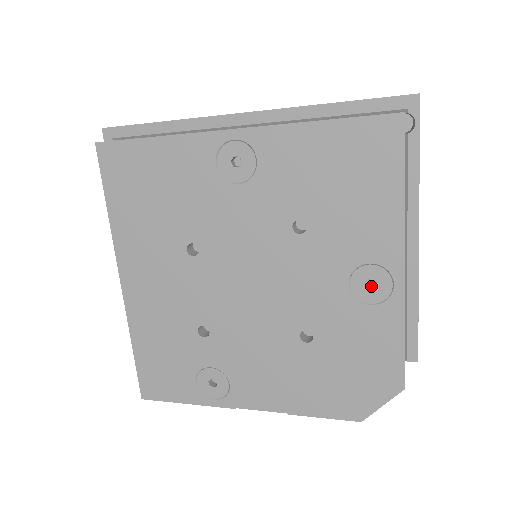
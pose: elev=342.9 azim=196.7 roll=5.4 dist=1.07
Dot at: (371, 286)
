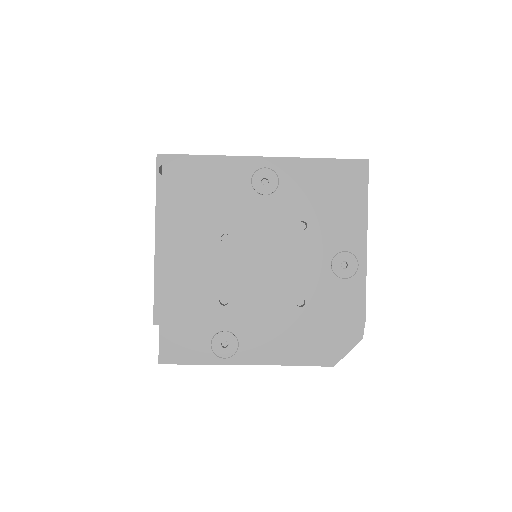
Dot at: (343, 268)
